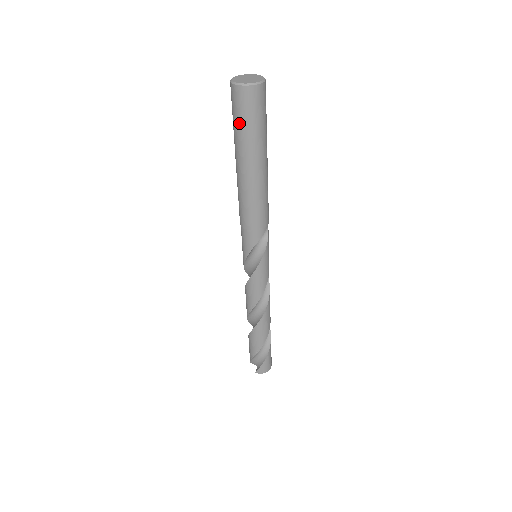
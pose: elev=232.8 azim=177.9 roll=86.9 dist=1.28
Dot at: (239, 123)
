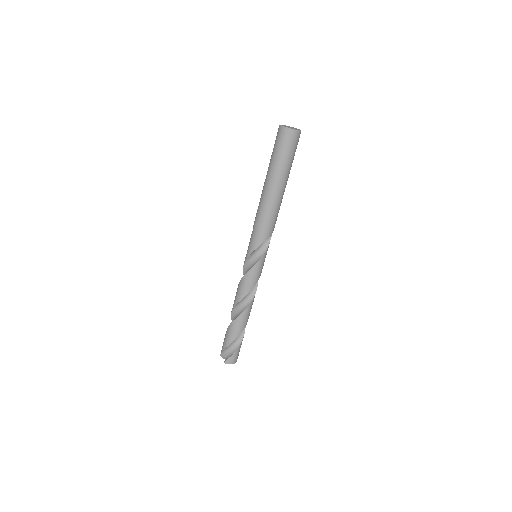
Dot at: (279, 153)
